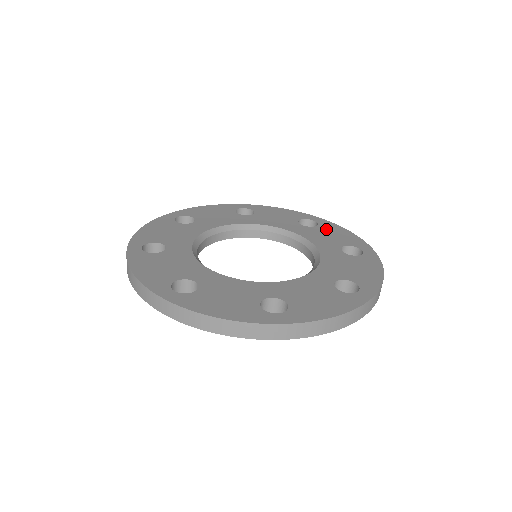
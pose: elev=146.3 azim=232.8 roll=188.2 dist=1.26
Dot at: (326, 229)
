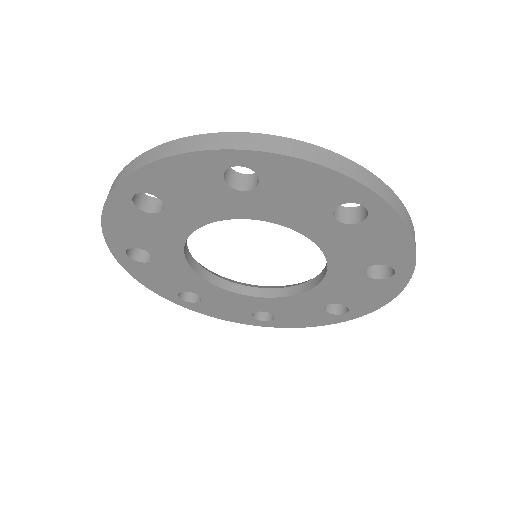
Dot at: occluded
